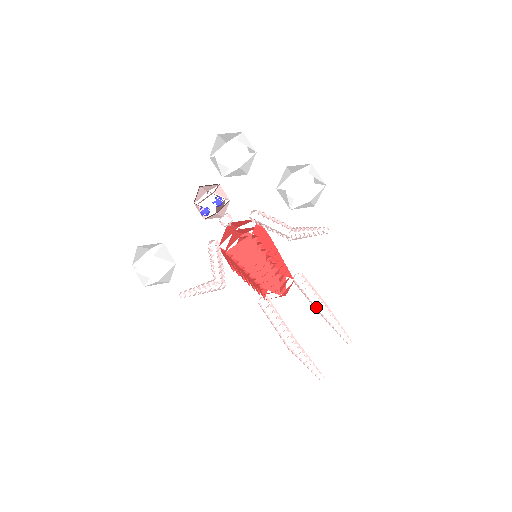
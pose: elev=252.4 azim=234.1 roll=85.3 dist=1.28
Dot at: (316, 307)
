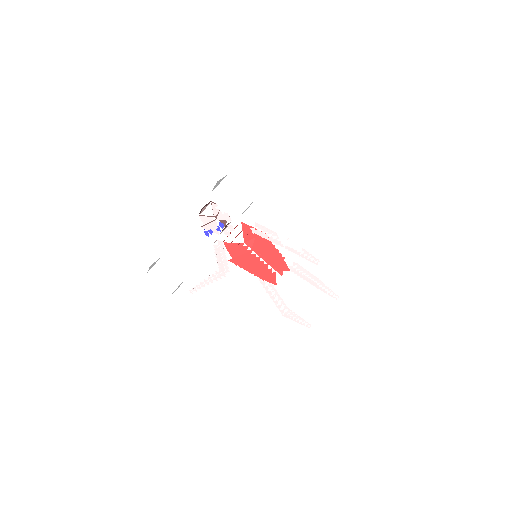
Dot at: occluded
